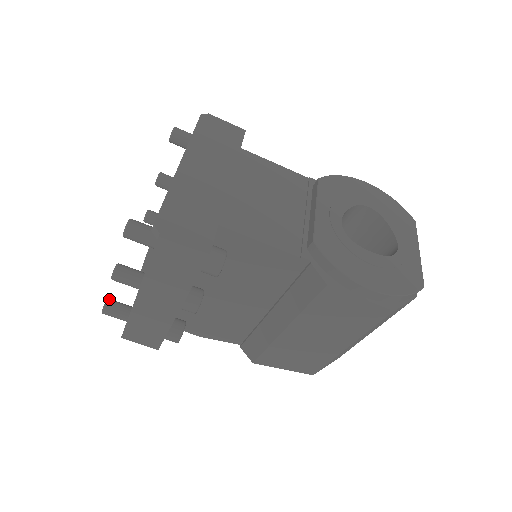
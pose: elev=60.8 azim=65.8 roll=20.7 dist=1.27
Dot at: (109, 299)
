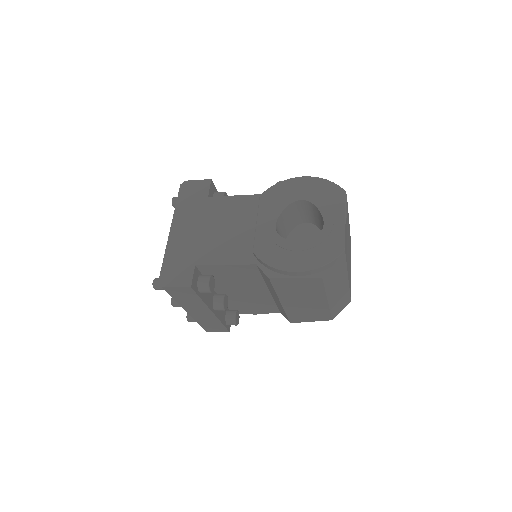
Dot at: occluded
